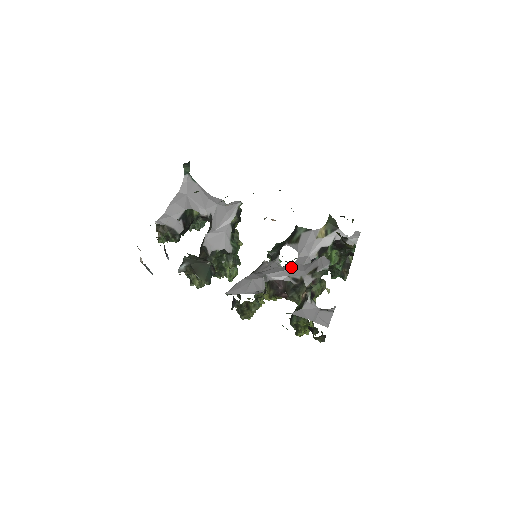
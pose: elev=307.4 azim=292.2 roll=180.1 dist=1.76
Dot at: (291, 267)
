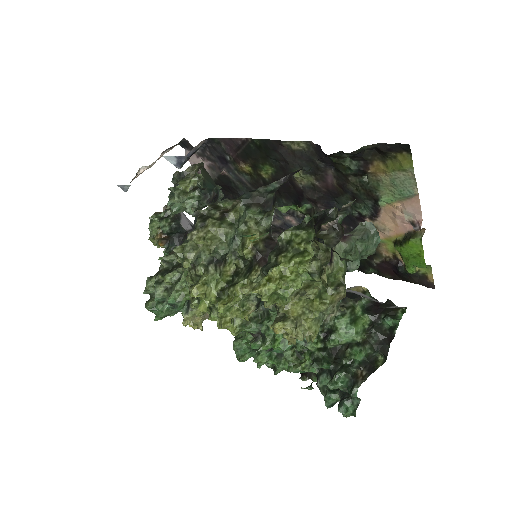
Dot at: occluded
